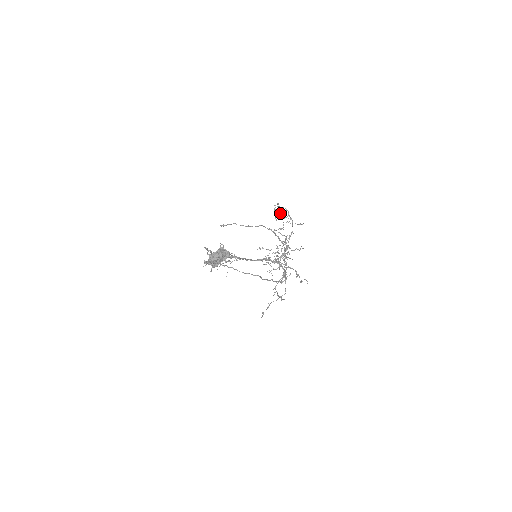
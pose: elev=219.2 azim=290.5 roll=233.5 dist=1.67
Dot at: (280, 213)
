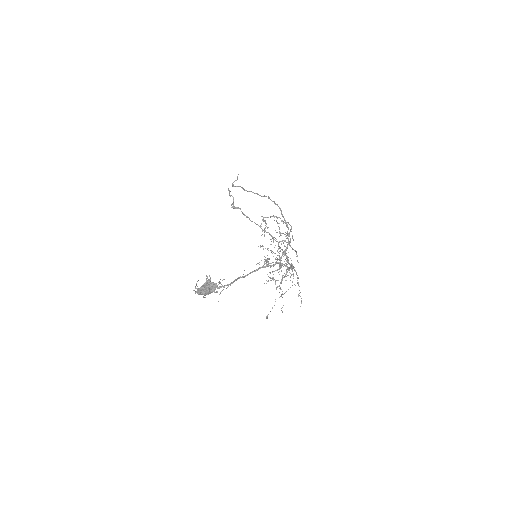
Dot at: (264, 236)
